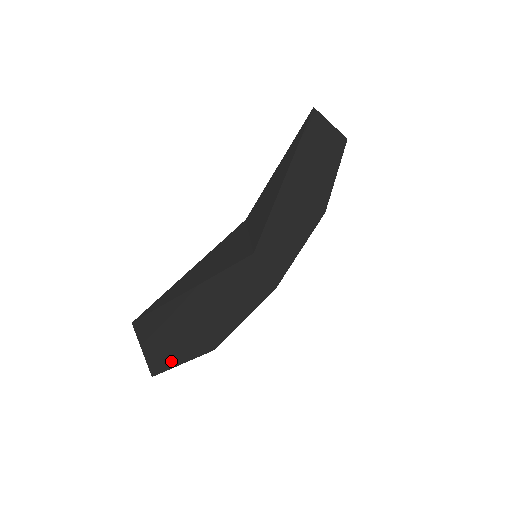
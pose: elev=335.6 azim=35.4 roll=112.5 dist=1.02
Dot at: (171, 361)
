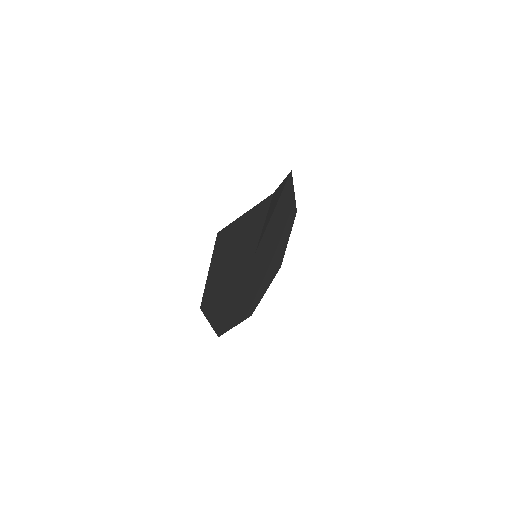
Dot at: (208, 307)
